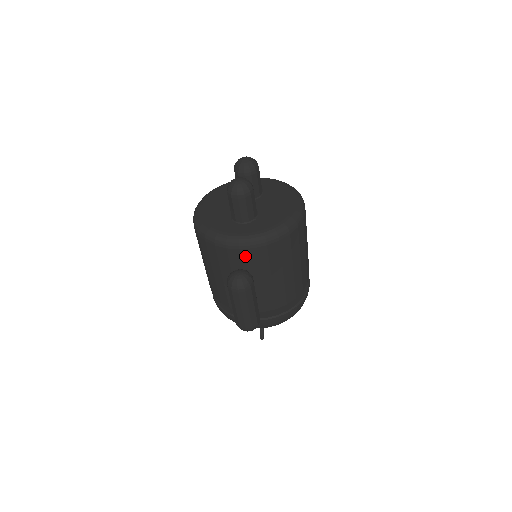
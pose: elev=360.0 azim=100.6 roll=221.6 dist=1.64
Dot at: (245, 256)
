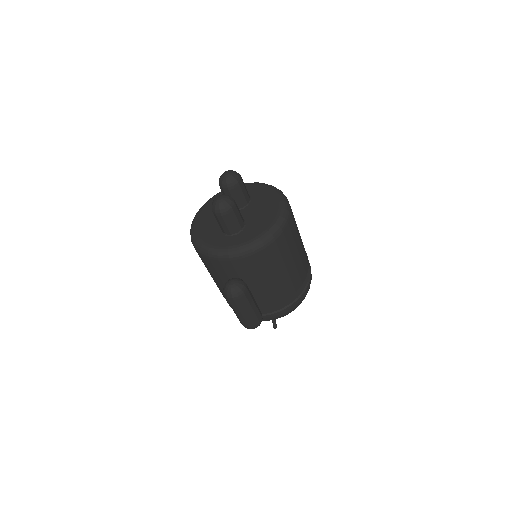
Dot at: (237, 265)
